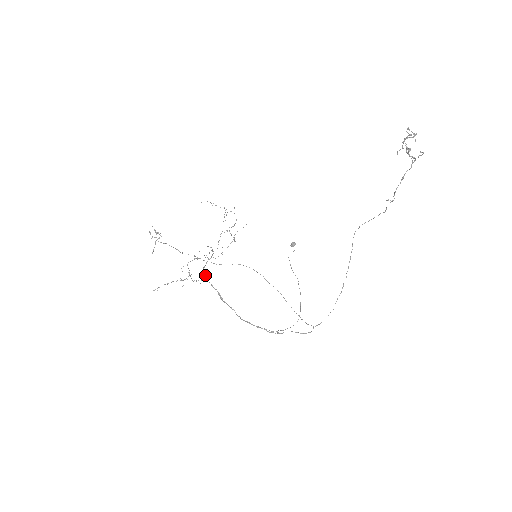
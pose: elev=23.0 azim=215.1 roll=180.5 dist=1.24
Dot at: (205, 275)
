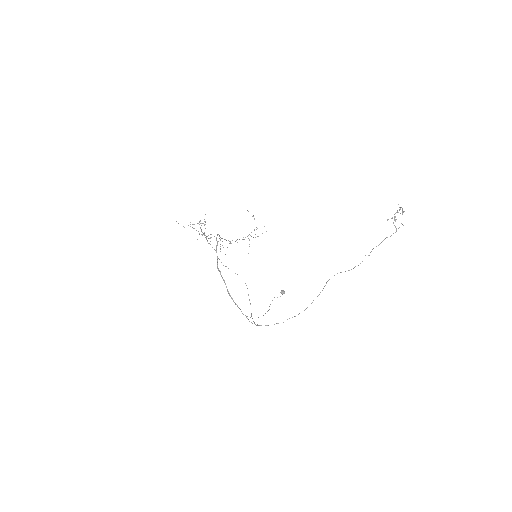
Dot at: (217, 235)
